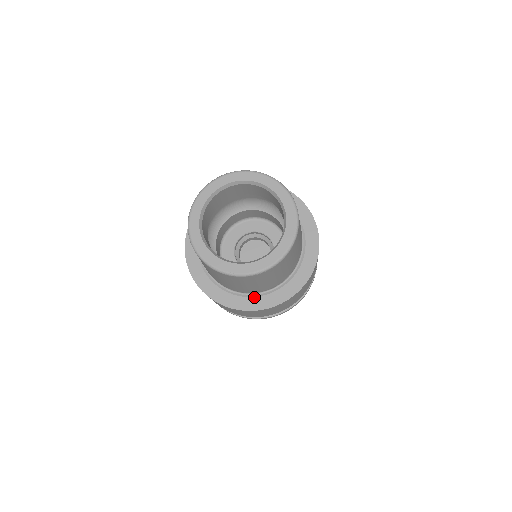
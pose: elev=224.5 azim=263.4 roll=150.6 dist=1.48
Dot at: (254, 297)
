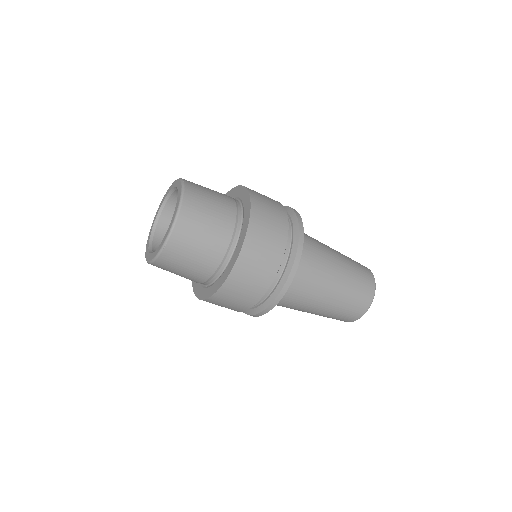
Dot at: (217, 280)
